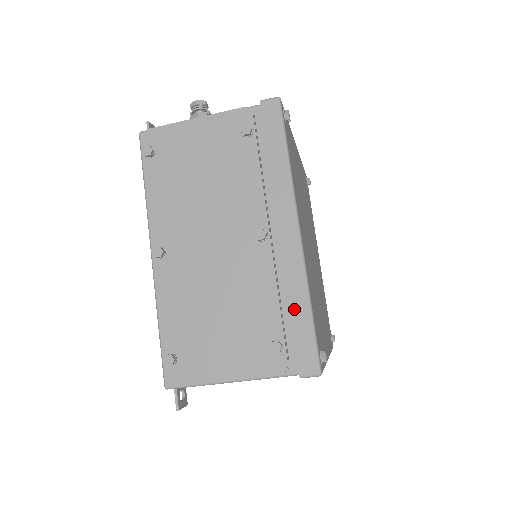
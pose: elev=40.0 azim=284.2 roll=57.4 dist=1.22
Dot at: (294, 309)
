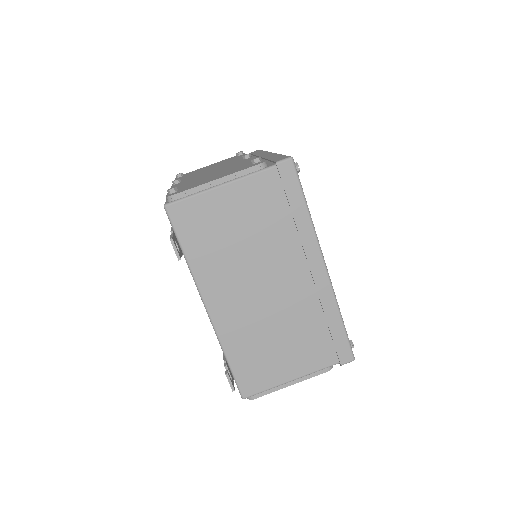
Dot at: (270, 158)
